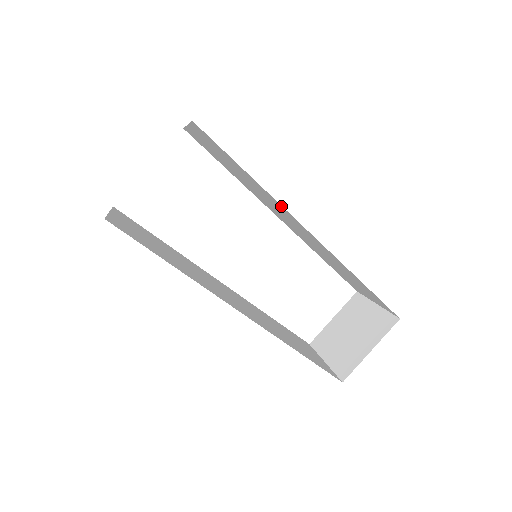
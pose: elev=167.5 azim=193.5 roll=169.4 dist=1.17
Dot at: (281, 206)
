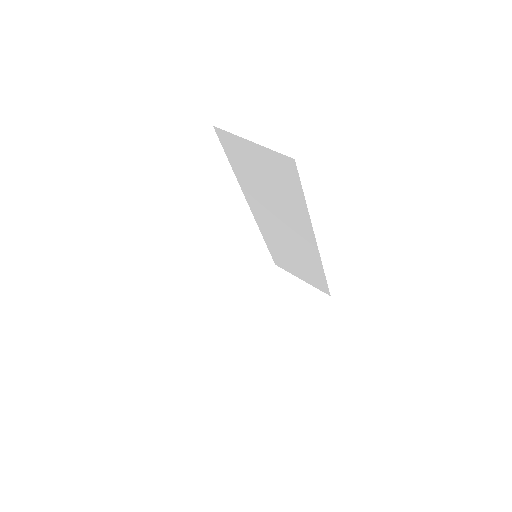
Dot at: (310, 226)
